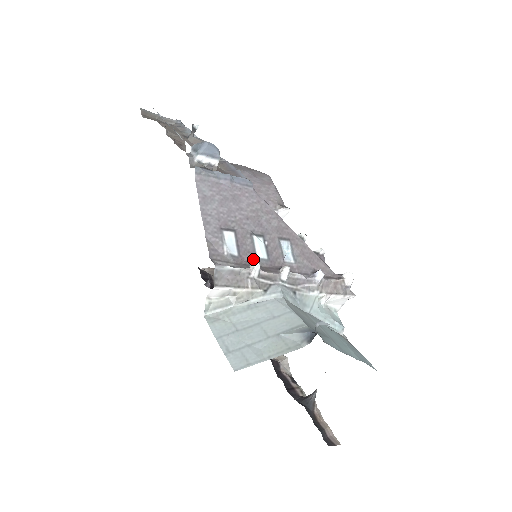
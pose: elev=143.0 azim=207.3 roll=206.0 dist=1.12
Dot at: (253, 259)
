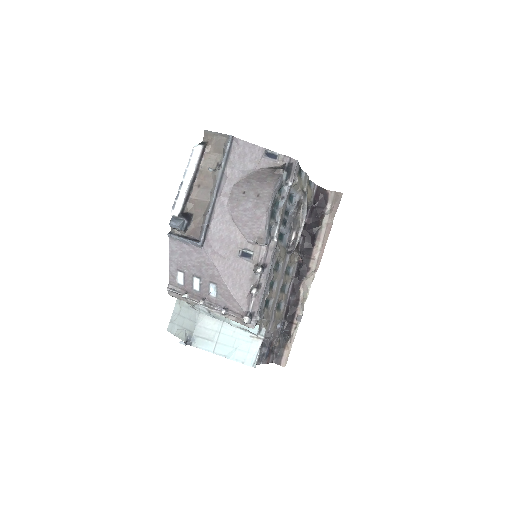
Dot at: (191, 289)
